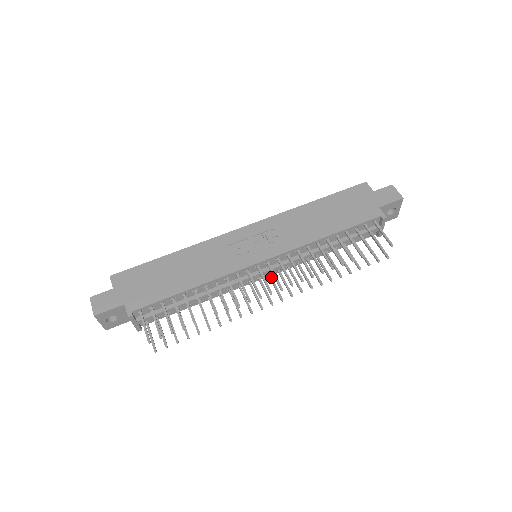
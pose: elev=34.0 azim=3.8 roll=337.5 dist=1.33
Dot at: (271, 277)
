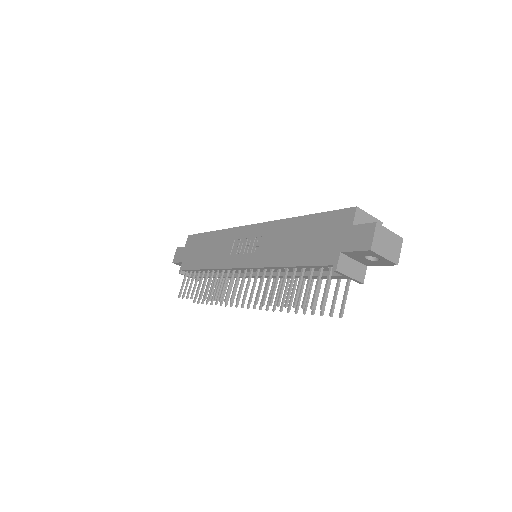
Dot at: occluded
